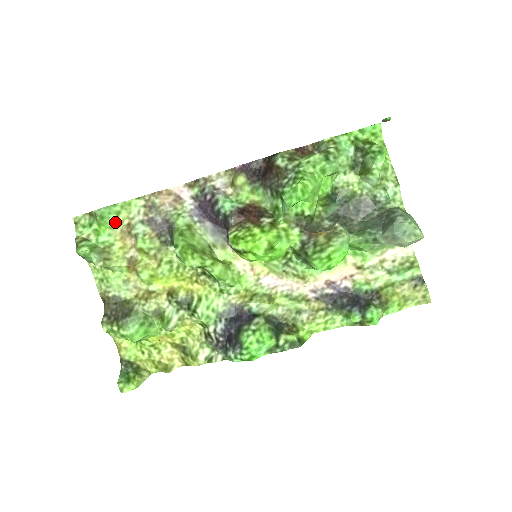
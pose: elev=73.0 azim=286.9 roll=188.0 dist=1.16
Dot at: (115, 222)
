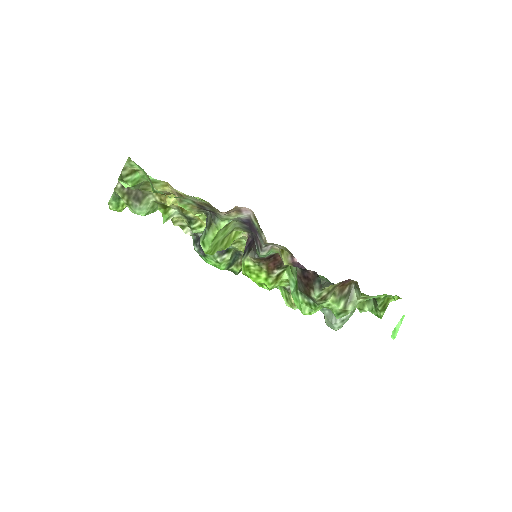
Dot at: occluded
